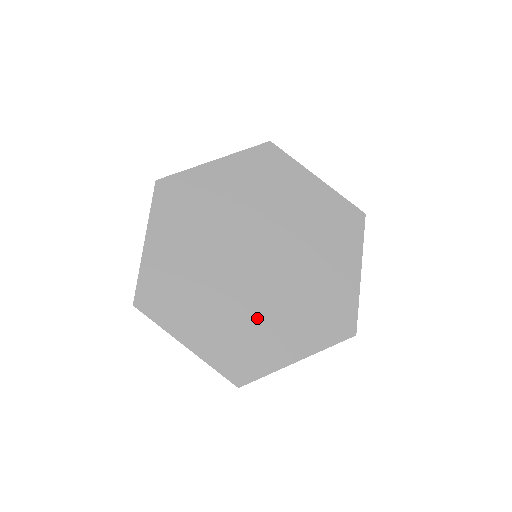
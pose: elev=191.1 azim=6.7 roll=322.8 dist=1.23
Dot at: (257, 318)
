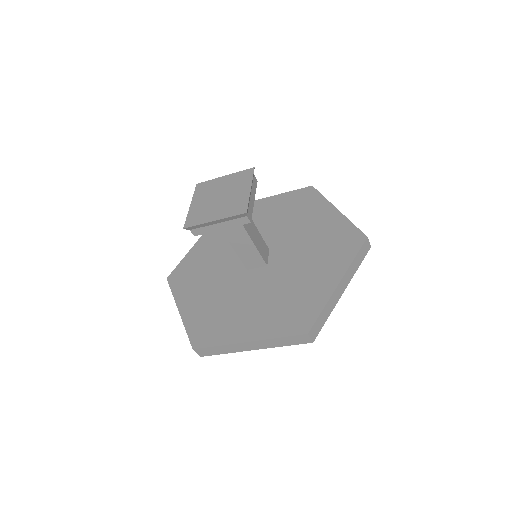
Dot at: (286, 286)
